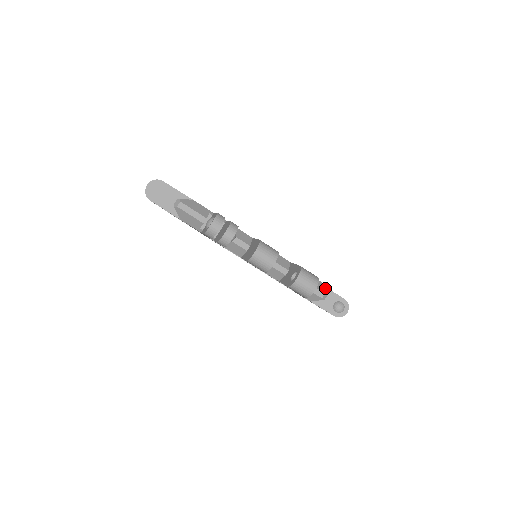
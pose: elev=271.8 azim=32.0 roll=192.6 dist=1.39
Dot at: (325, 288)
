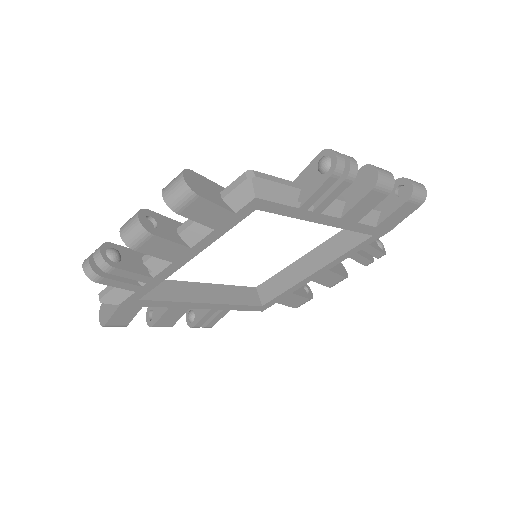
Dot at: (298, 178)
